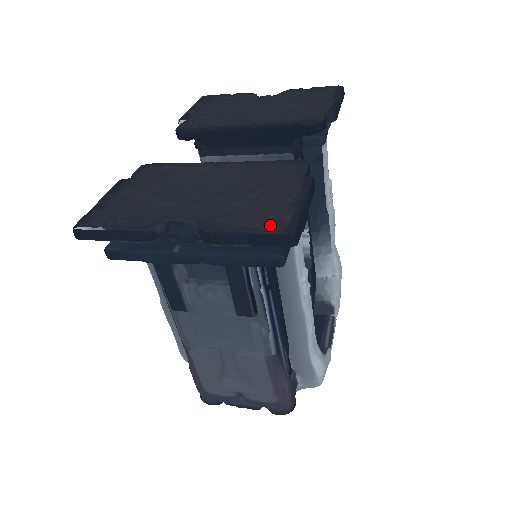
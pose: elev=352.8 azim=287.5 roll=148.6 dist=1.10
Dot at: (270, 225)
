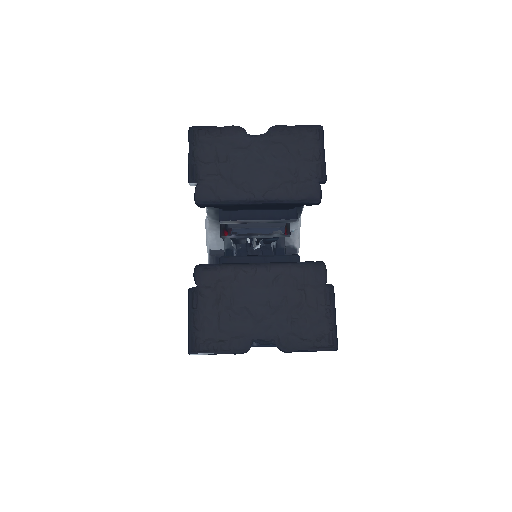
Dot at: (322, 342)
